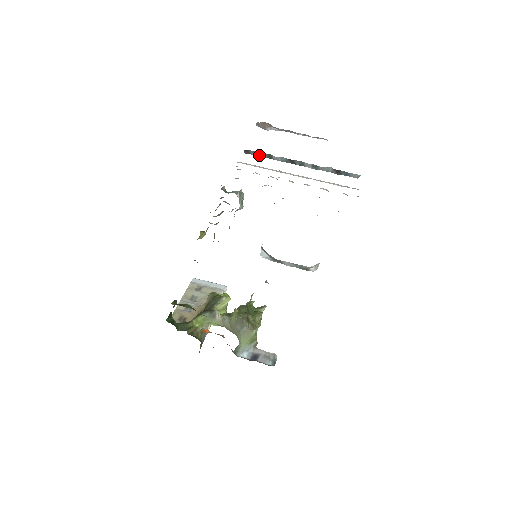
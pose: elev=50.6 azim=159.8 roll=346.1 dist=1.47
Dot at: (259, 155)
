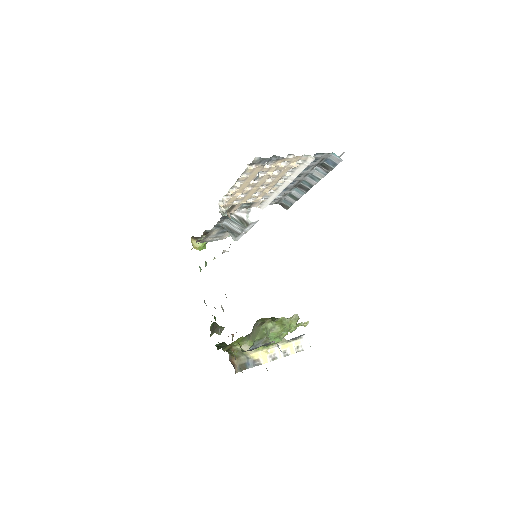
Dot at: (292, 203)
